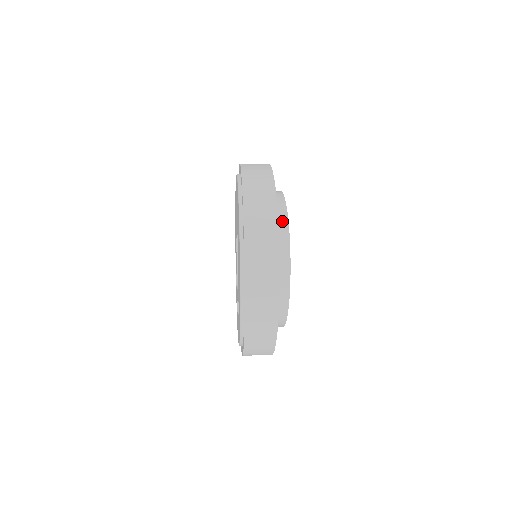
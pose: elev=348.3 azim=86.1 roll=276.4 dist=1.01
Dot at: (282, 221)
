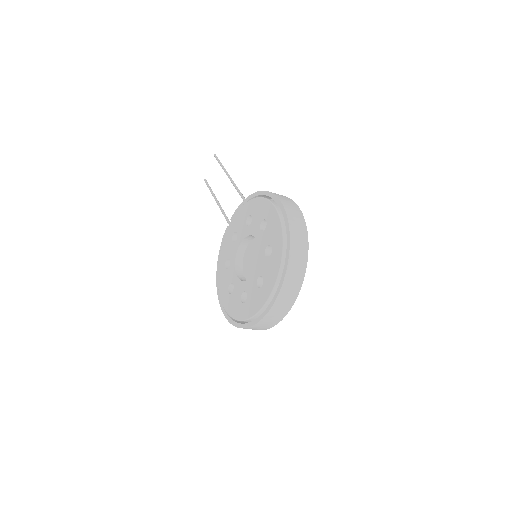
Dot at: occluded
